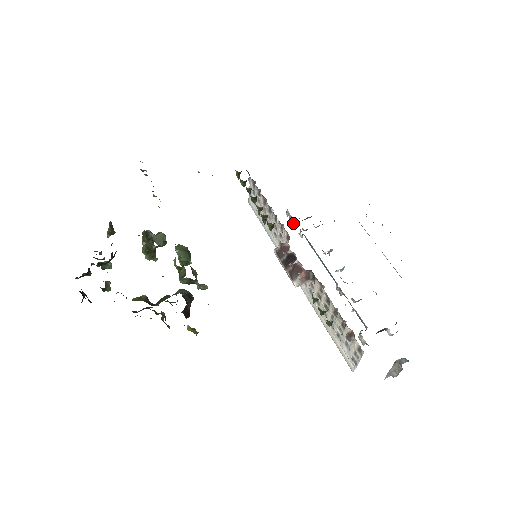
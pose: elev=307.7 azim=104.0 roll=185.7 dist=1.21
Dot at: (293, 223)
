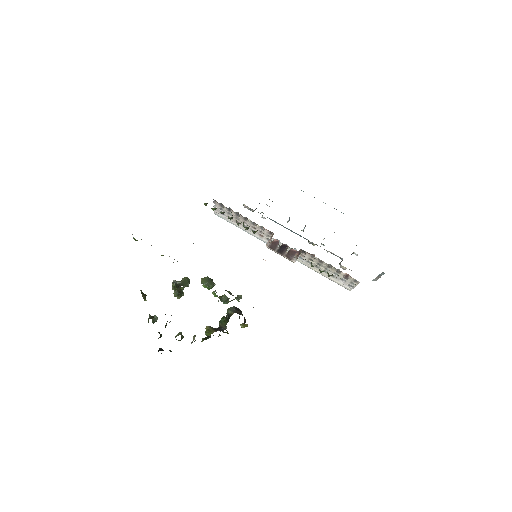
Dot at: occluded
